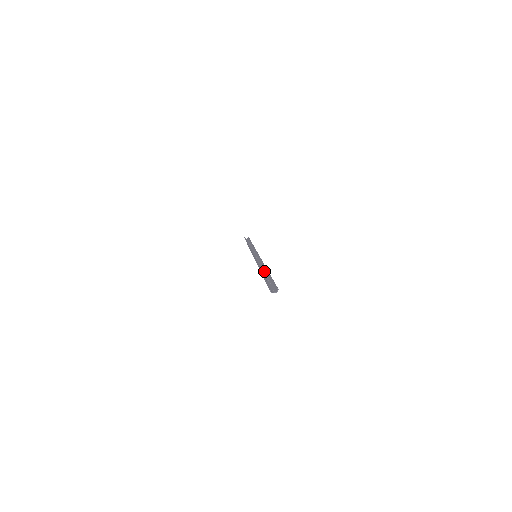
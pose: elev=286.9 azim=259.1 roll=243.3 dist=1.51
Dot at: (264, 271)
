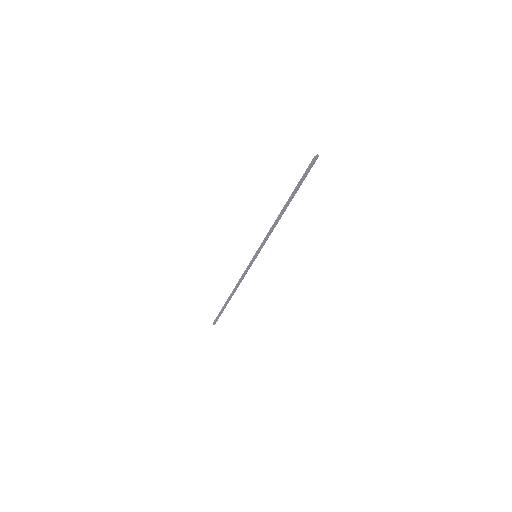
Dot at: (285, 210)
